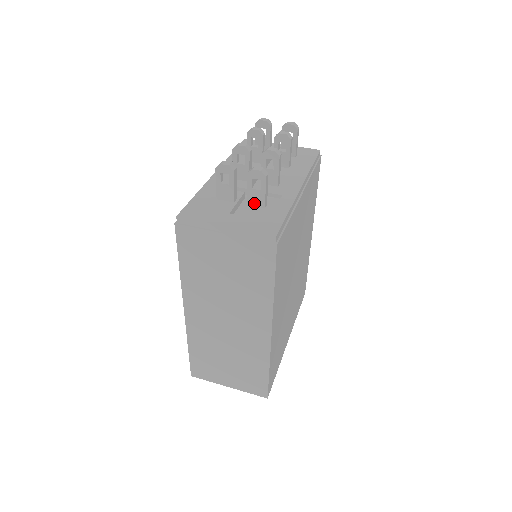
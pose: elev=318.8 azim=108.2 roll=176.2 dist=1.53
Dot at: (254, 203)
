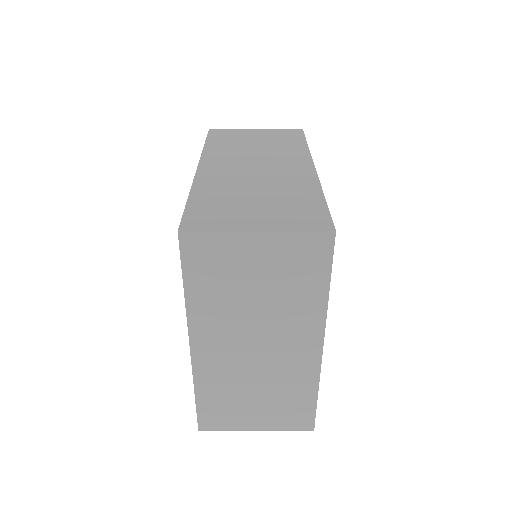
Dot at: occluded
